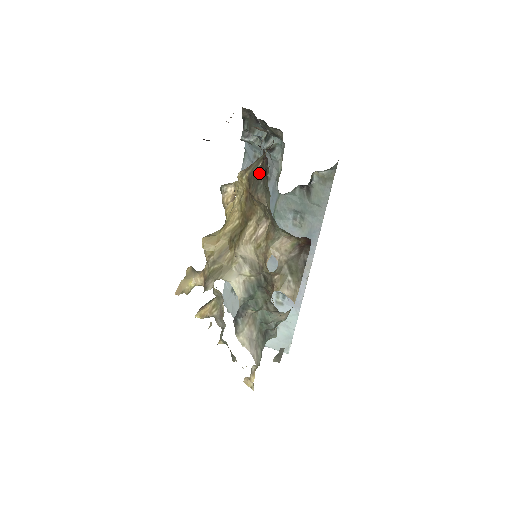
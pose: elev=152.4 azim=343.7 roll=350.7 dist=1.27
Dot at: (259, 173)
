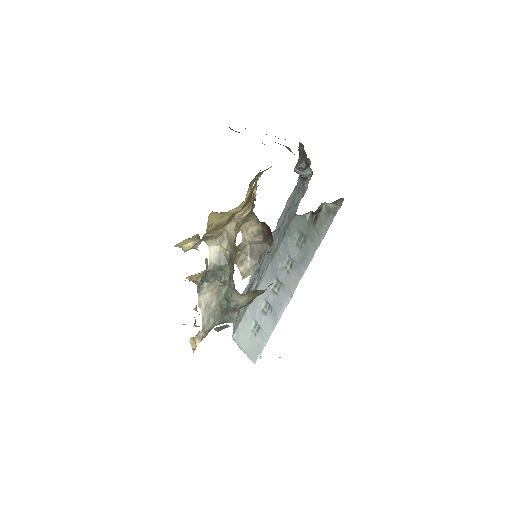
Dot at: occluded
